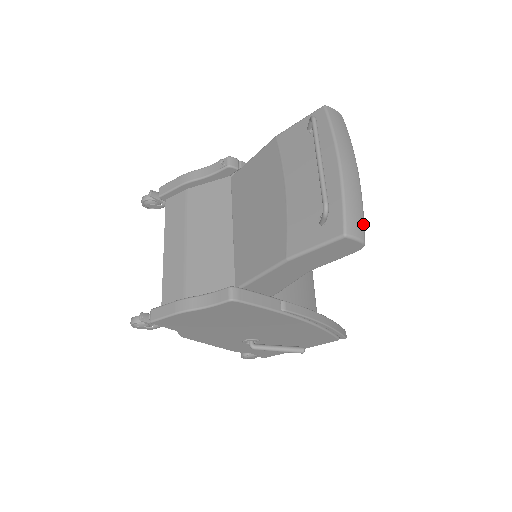
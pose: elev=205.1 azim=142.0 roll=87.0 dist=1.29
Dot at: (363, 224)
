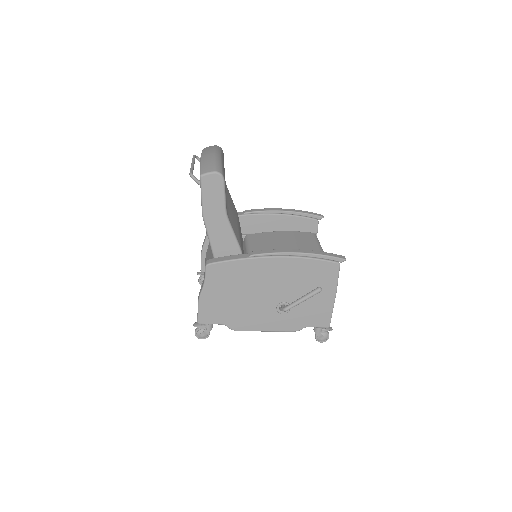
Dot at: (215, 166)
